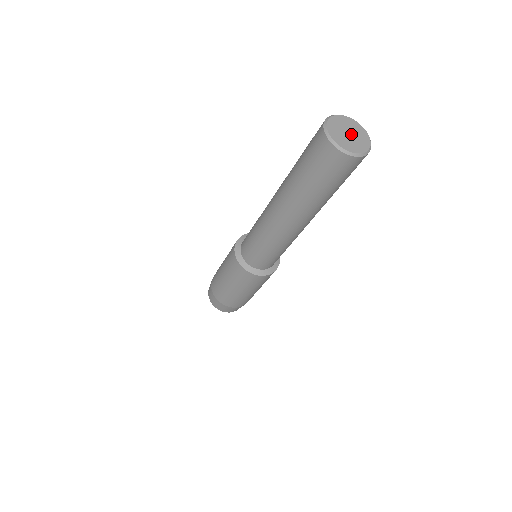
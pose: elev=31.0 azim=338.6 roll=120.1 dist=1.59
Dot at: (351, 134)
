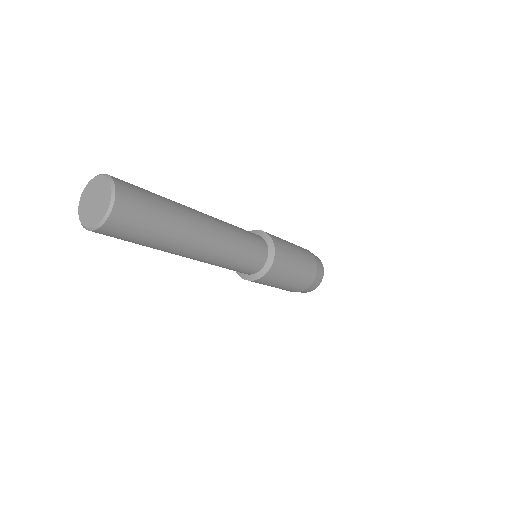
Dot at: (95, 199)
